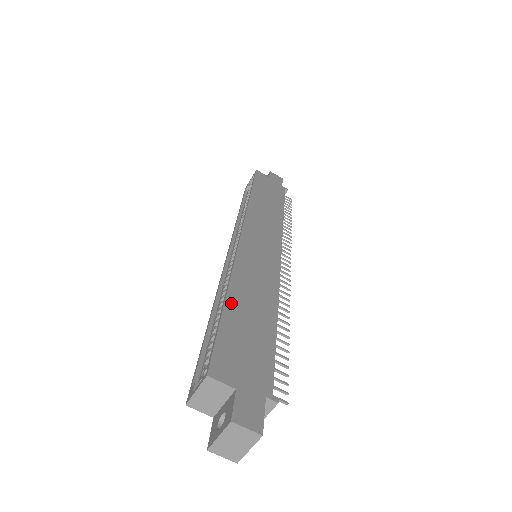
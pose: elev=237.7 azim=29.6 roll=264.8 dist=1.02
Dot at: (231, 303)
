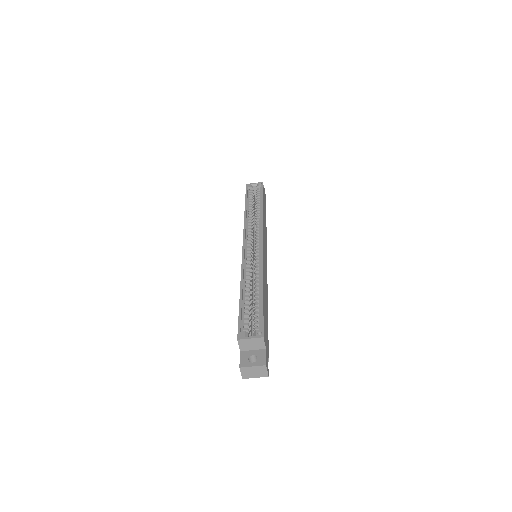
Dot at: (264, 295)
